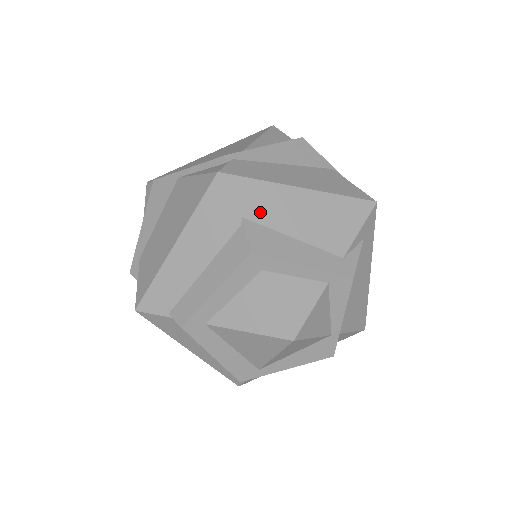
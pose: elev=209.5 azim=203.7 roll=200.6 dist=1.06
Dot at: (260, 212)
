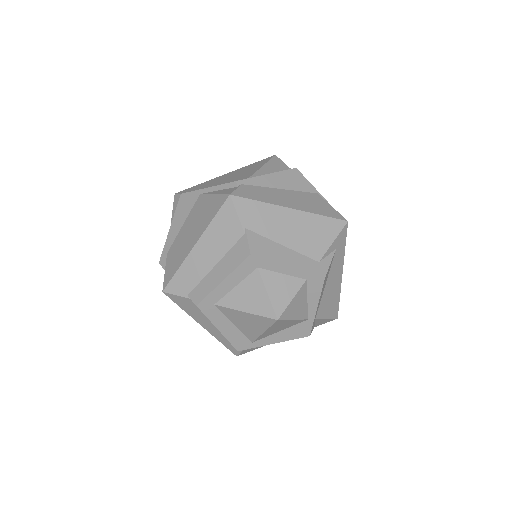
Dot at: (259, 225)
